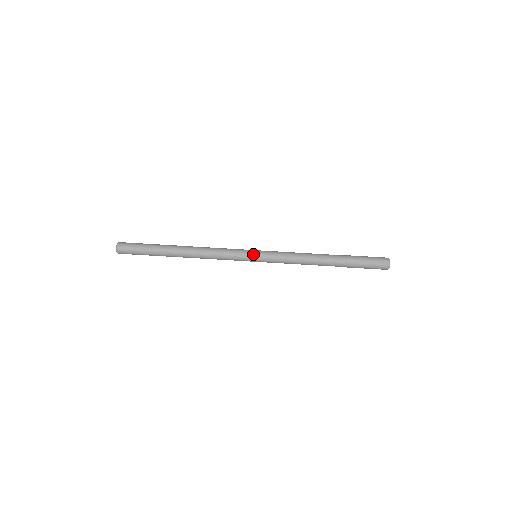
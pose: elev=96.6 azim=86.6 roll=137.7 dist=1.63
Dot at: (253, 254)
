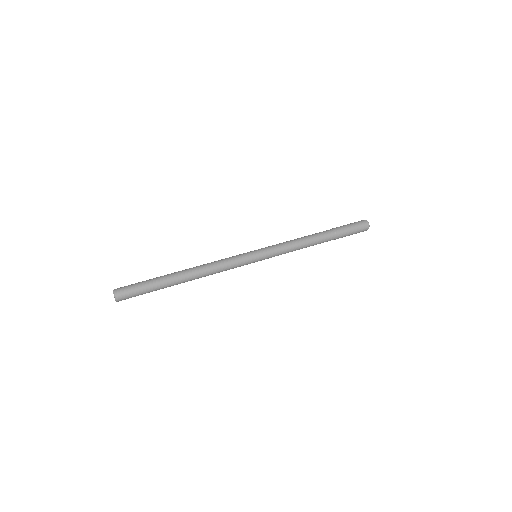
Dot at: (252, 251)
